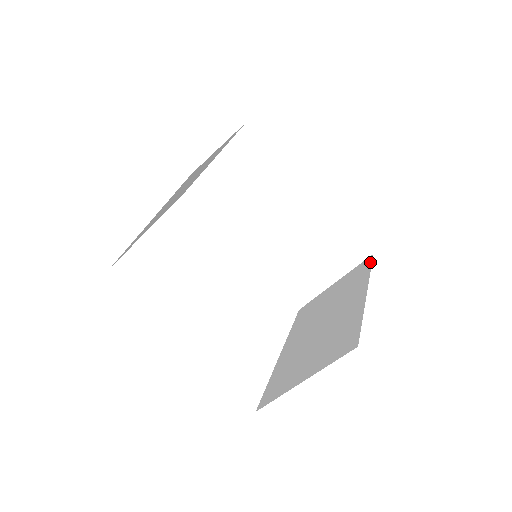
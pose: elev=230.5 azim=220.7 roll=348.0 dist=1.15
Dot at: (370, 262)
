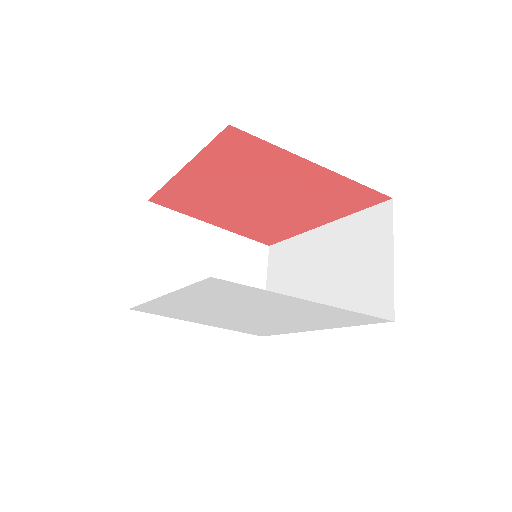
Dot at: (378, 194)
